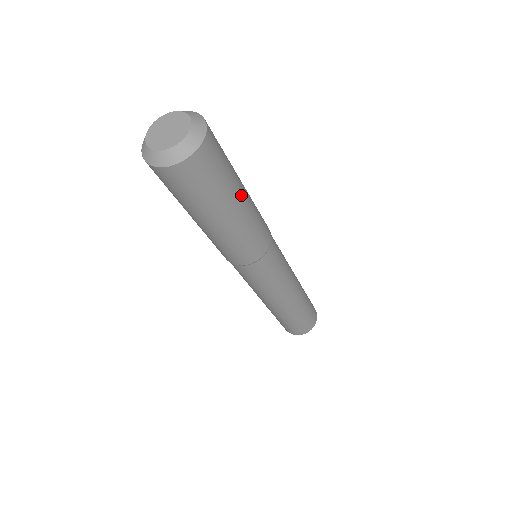
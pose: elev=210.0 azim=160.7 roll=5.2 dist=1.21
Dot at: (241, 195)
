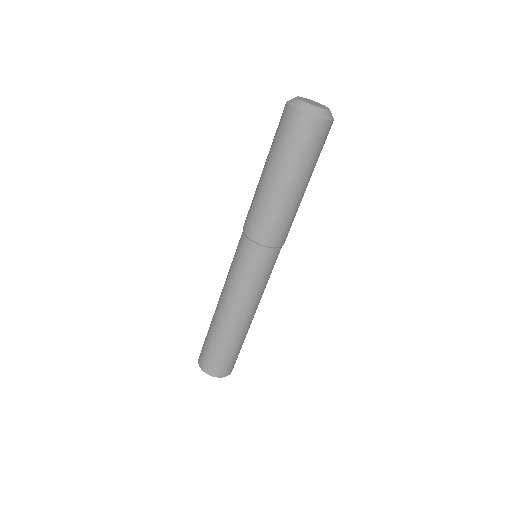
Dot at: occluded
